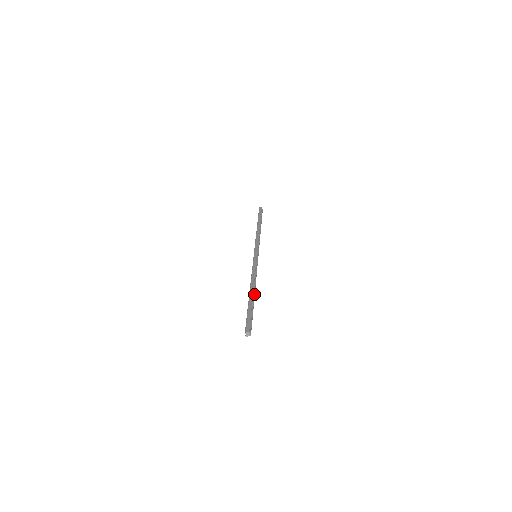
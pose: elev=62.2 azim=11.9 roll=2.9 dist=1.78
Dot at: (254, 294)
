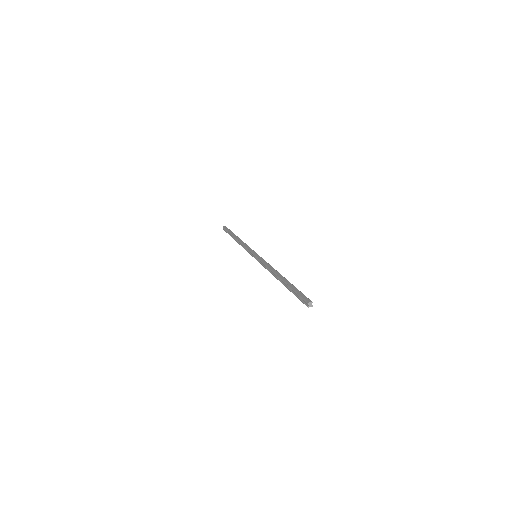
Dot at: occluded
